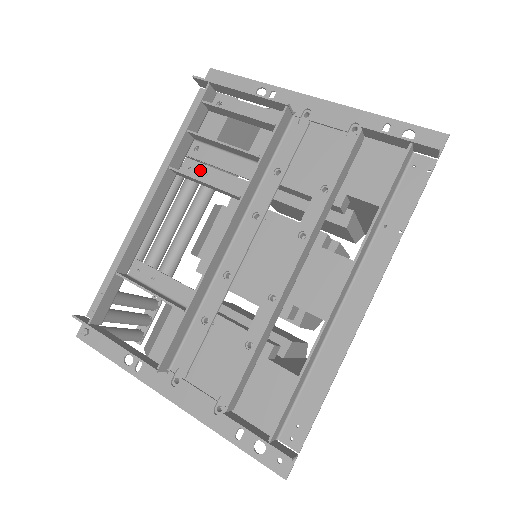
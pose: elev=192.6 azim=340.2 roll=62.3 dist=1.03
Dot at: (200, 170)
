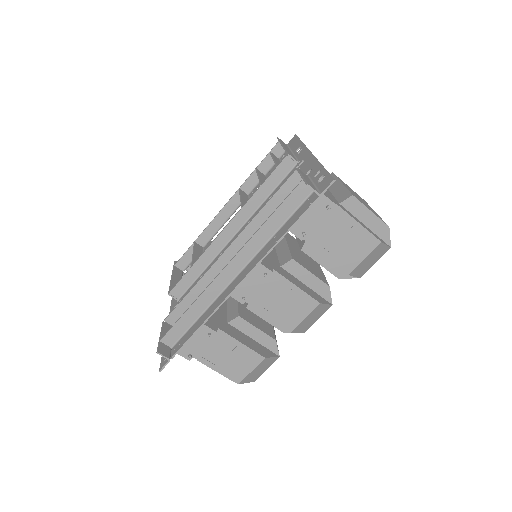
Dot at: occluded
